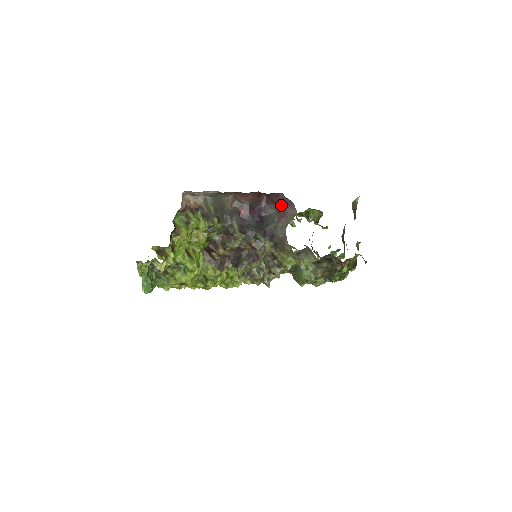
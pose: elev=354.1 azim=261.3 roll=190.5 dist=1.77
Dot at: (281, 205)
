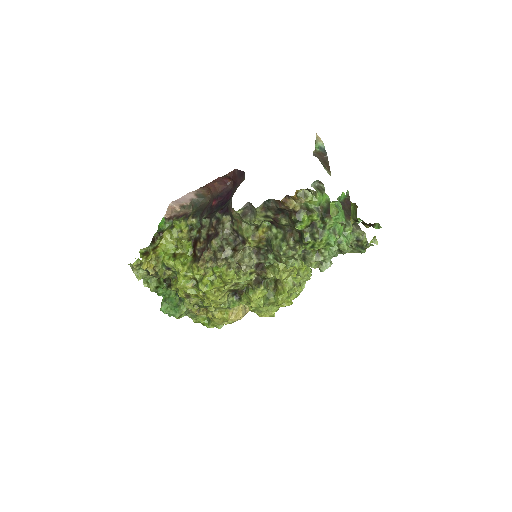
Dot at: (239, 181)
